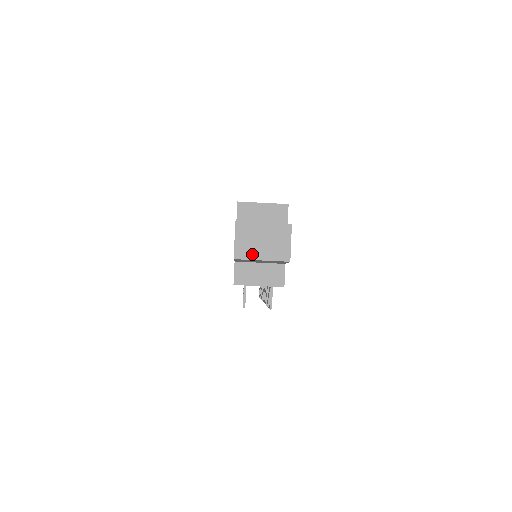
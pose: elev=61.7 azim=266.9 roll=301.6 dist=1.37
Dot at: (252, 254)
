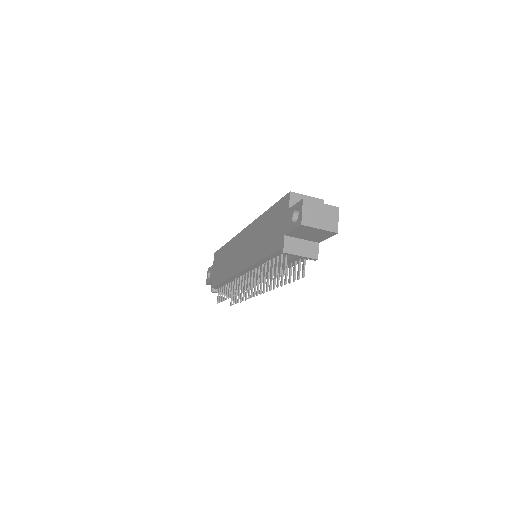
Dot at: (313, 223)
